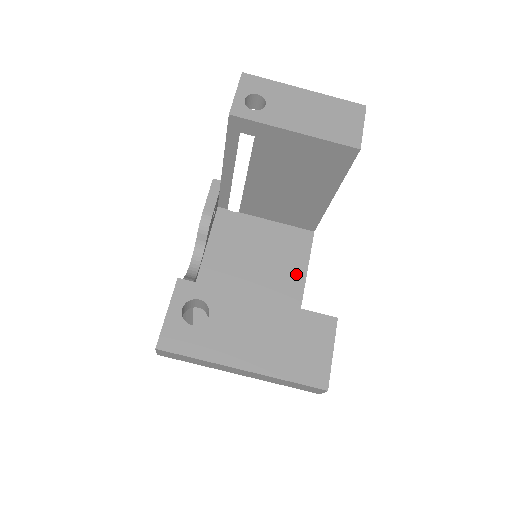
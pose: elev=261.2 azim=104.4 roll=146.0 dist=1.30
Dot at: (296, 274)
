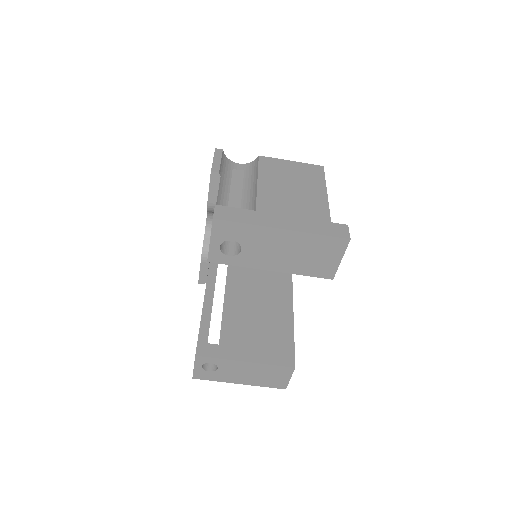
Dot at: occluded
